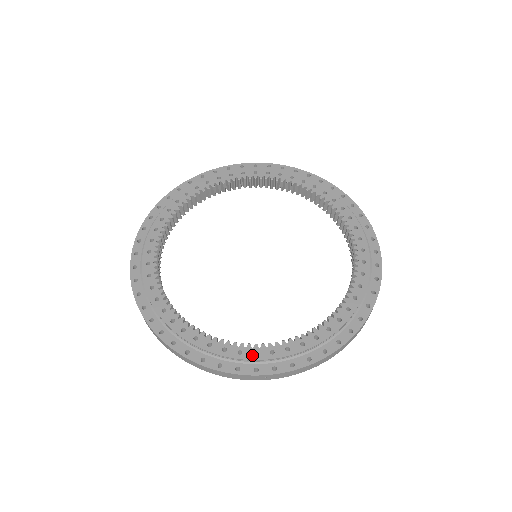
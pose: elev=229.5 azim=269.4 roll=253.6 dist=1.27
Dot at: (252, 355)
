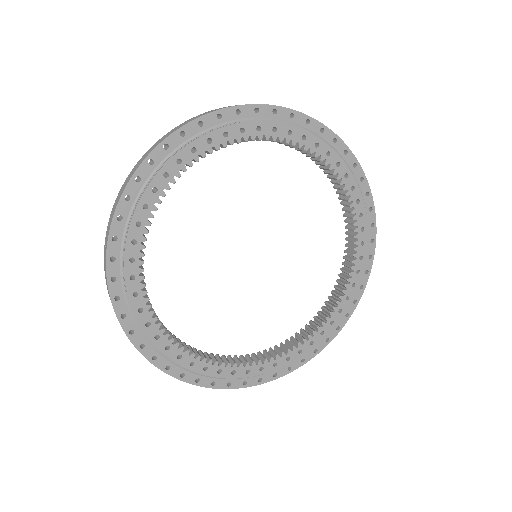
Dot at: (230, 374)
